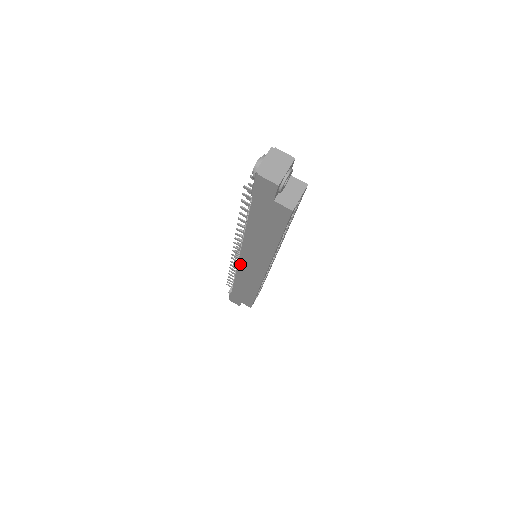
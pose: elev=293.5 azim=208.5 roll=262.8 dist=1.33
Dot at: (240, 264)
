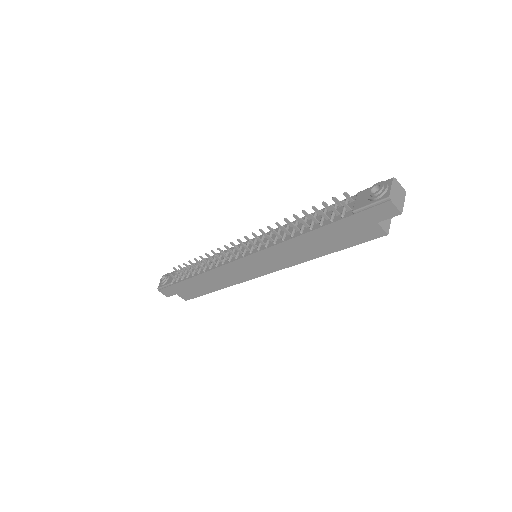
Dot at: (238, 261)
